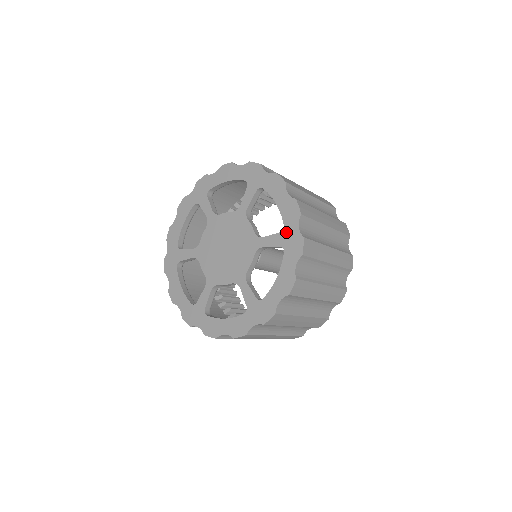
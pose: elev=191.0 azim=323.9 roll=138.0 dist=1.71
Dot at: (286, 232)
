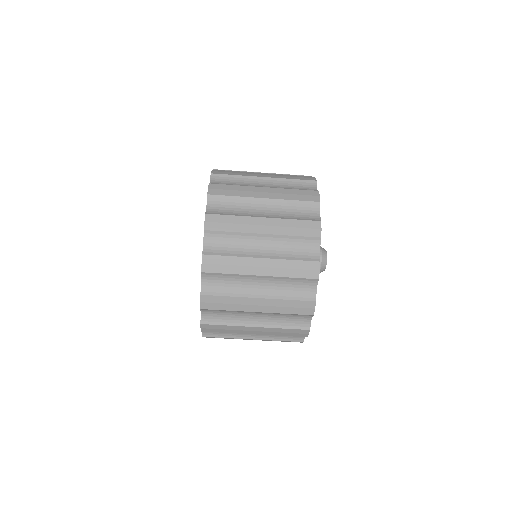
Dot at: occluded
